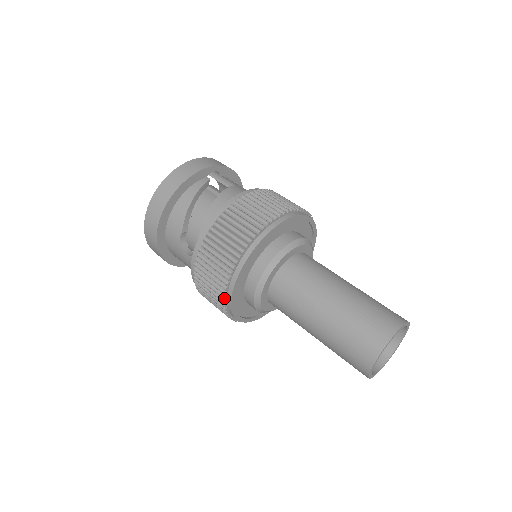
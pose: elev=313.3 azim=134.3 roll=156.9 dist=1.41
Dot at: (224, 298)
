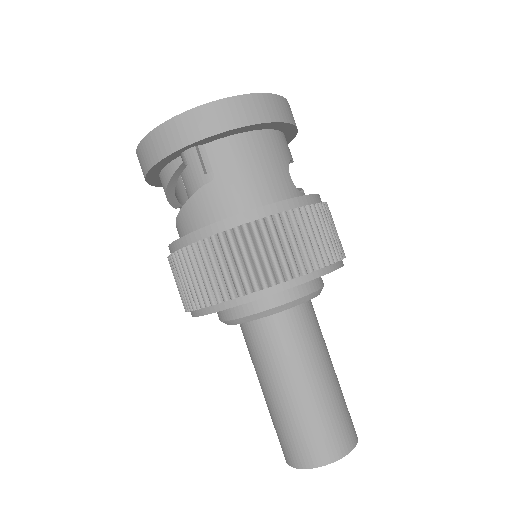
Dot at: occluded
